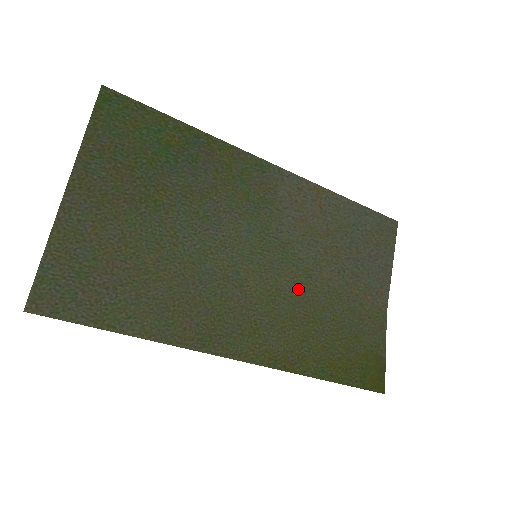
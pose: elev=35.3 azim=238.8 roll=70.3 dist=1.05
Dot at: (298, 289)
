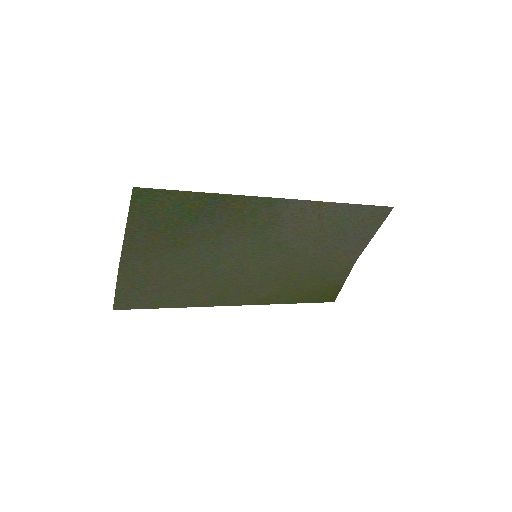
Dot at: (286, 264)
